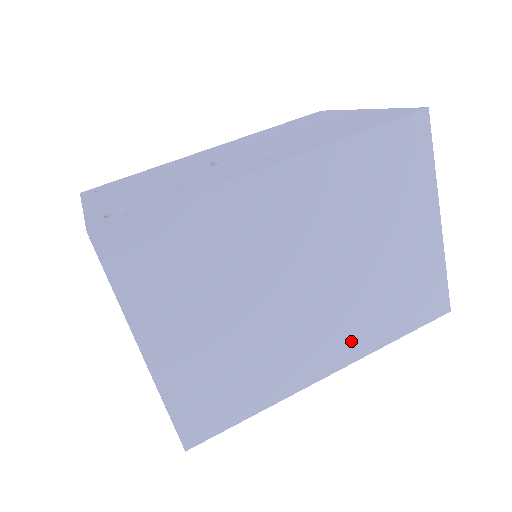
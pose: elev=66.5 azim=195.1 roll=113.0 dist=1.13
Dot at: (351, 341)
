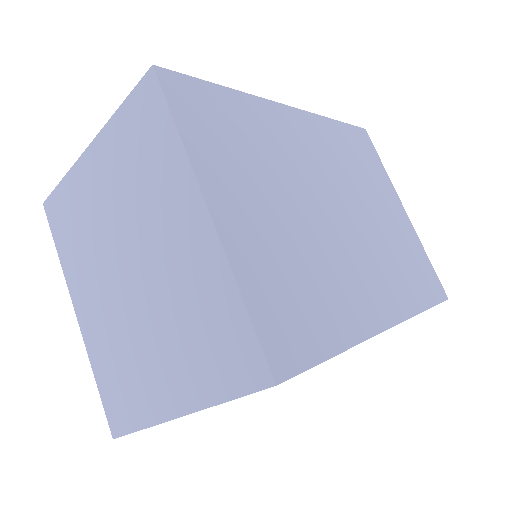
Dot at: (392, 294)
